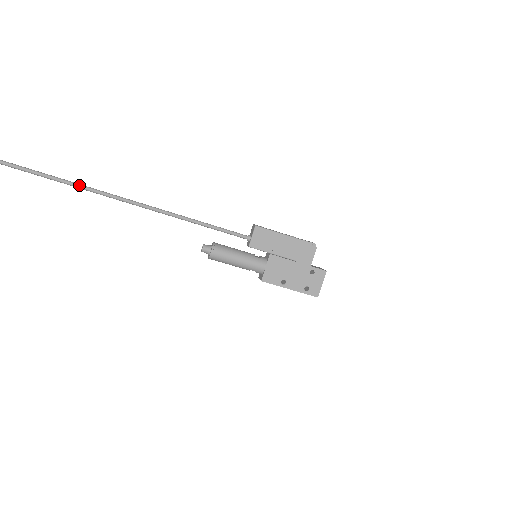
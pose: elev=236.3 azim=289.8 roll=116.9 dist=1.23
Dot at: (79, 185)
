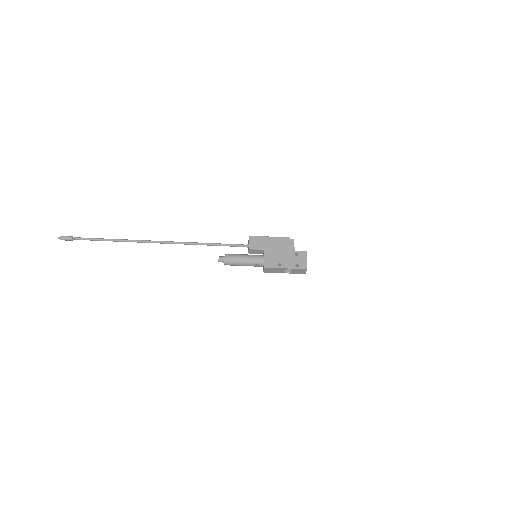
Dot at: (133, 240)
